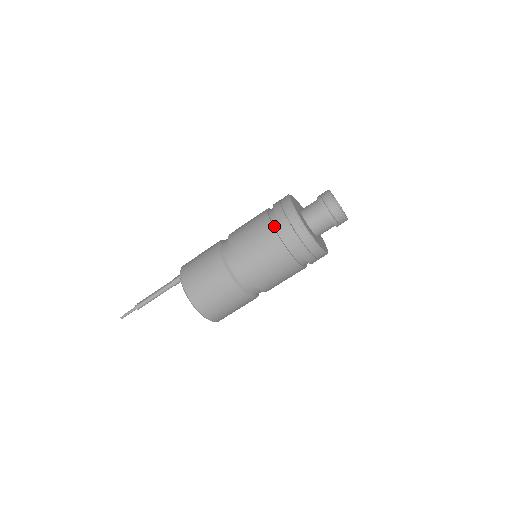
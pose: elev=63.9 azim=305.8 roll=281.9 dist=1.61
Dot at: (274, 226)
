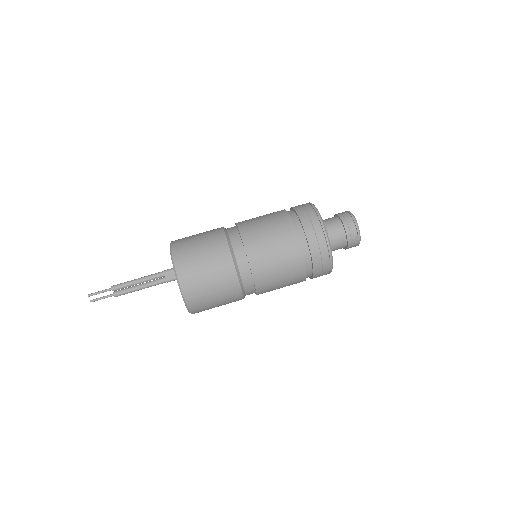
Dot at: occluded
